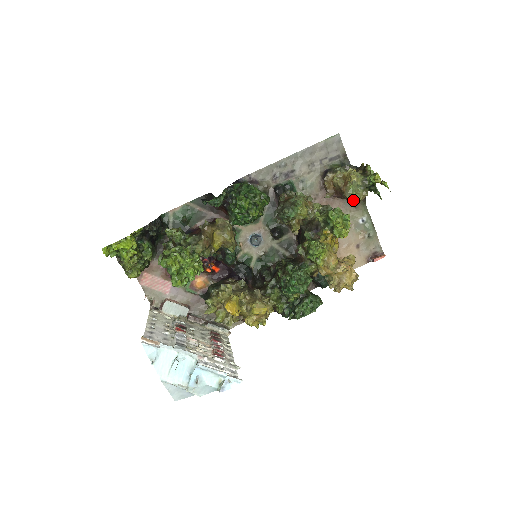
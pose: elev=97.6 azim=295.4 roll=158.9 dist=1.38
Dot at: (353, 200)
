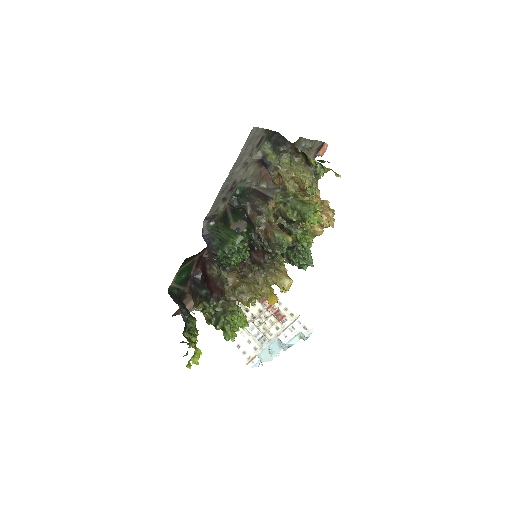
Dot at: occluded
